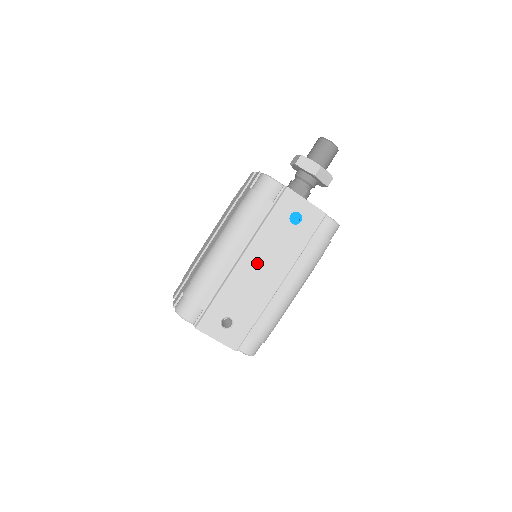
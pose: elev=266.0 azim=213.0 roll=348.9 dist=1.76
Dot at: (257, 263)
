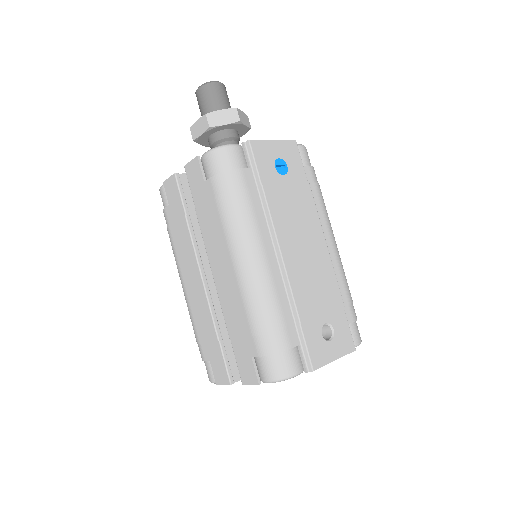
Dot at: (295, 243)
